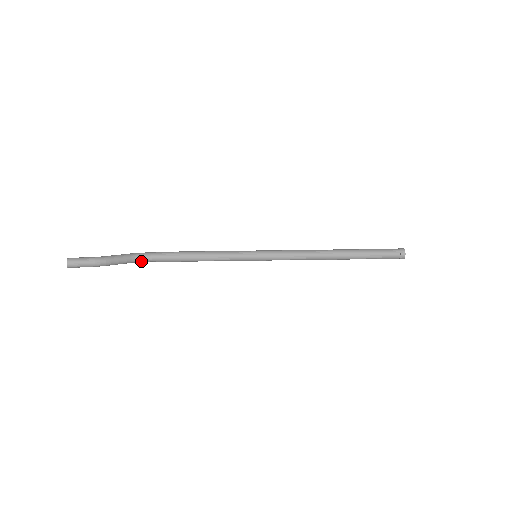
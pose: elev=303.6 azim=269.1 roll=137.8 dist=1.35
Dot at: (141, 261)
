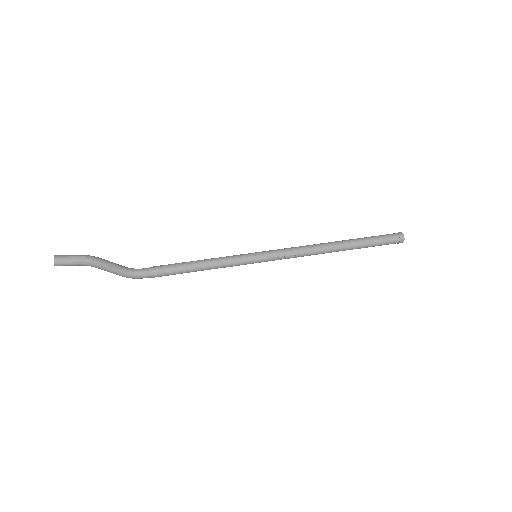
Dot at: (134, 274)
